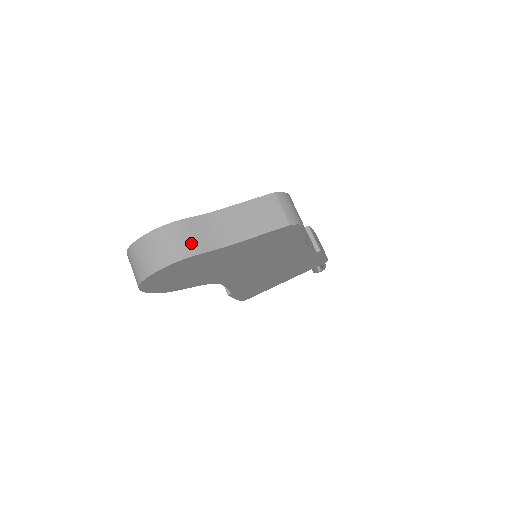
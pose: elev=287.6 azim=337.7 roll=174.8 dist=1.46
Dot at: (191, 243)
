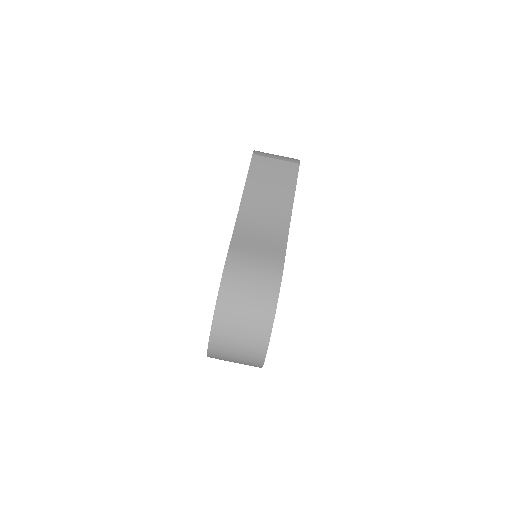
Dot at: (266, 257)
